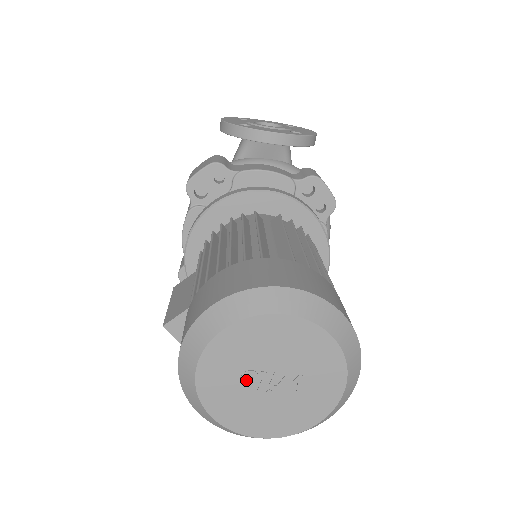
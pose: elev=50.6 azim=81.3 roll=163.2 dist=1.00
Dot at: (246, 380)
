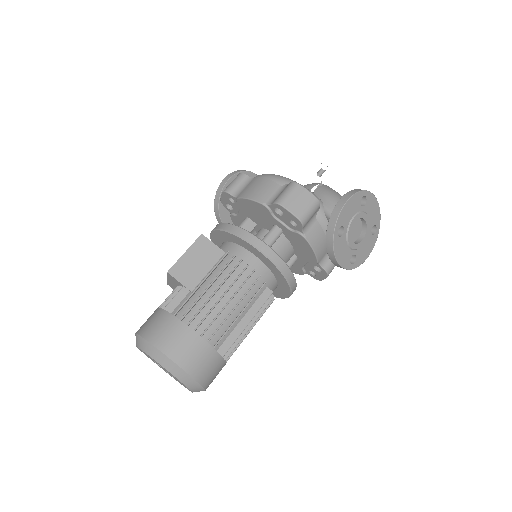
Dot at: (157, 363)
